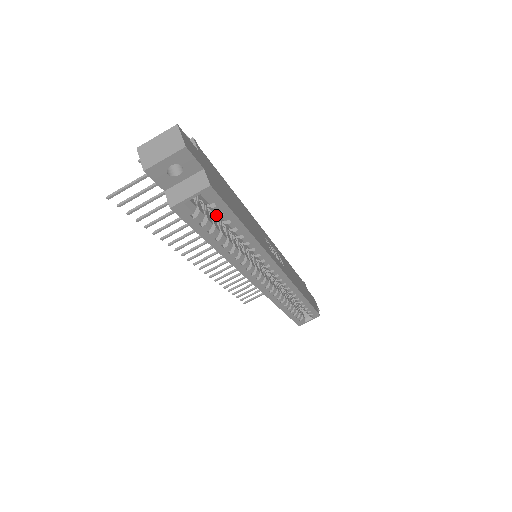
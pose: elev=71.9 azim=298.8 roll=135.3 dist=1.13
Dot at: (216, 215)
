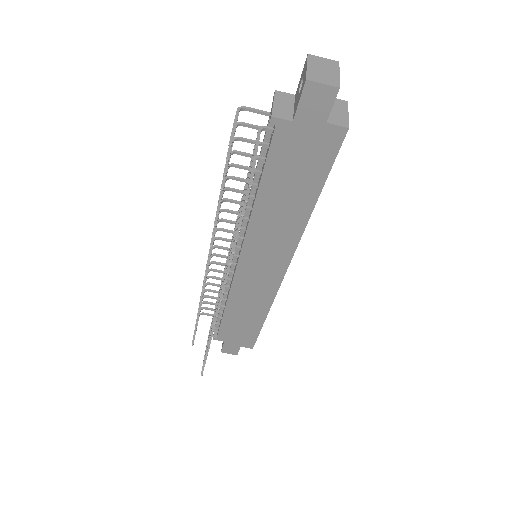
Dot at: occluded
